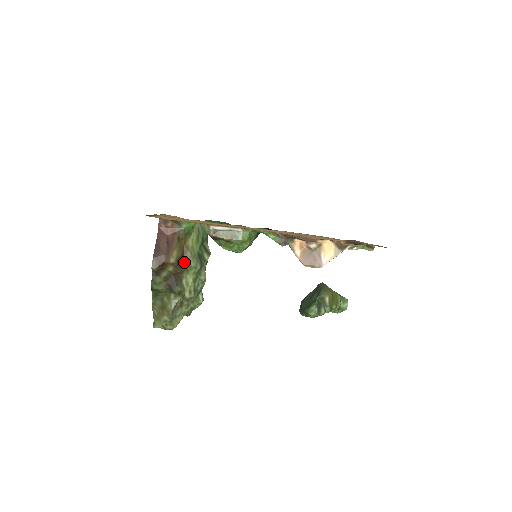
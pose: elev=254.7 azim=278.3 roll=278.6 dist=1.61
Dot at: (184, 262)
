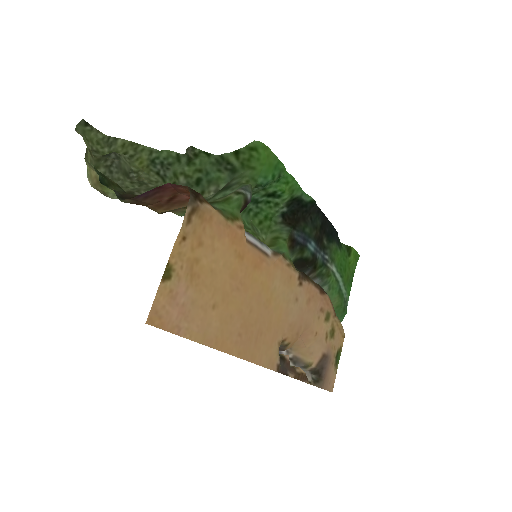
Dot at: occluded
